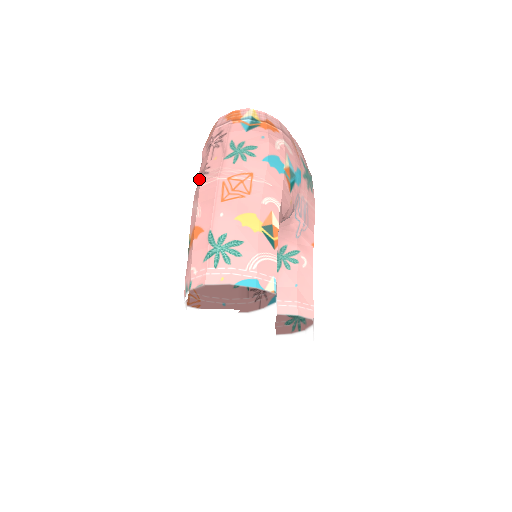
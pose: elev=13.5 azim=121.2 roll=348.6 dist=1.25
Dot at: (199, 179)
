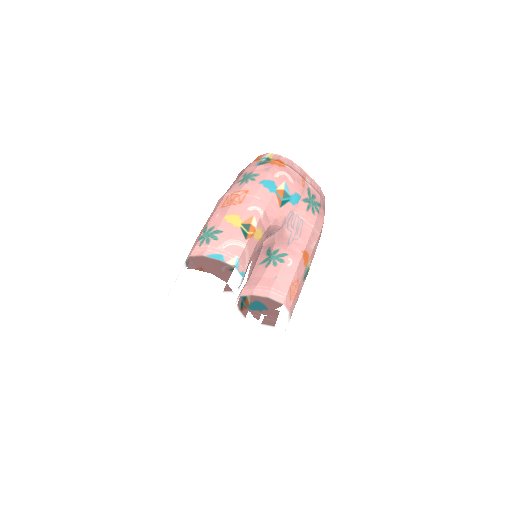
Dot at: occluded
